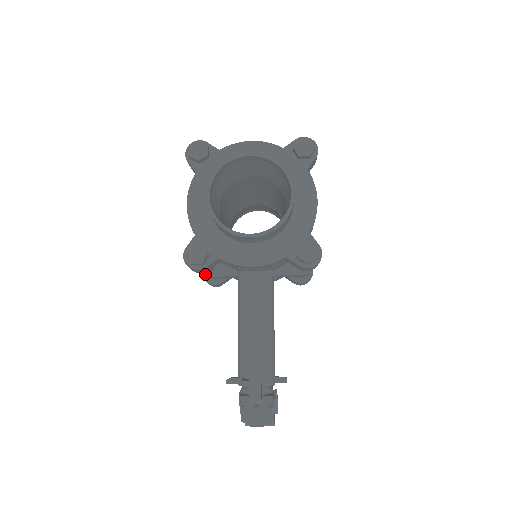
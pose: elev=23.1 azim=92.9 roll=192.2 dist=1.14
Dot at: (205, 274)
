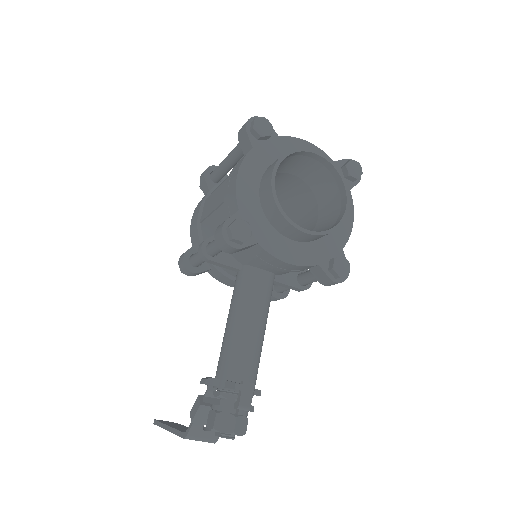
Dot at: (208, 256)
